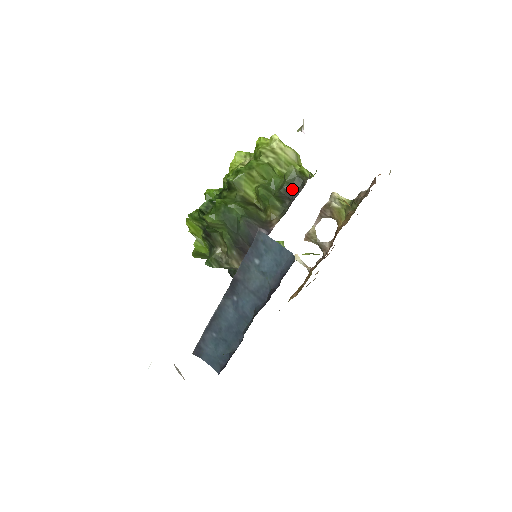
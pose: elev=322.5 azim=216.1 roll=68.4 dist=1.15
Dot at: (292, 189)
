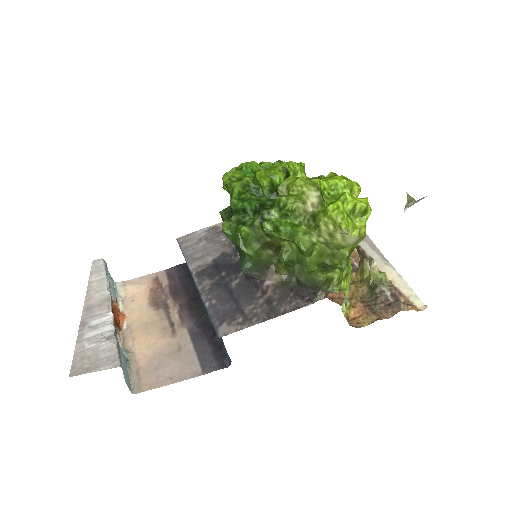
Dot at: (305, 286)
